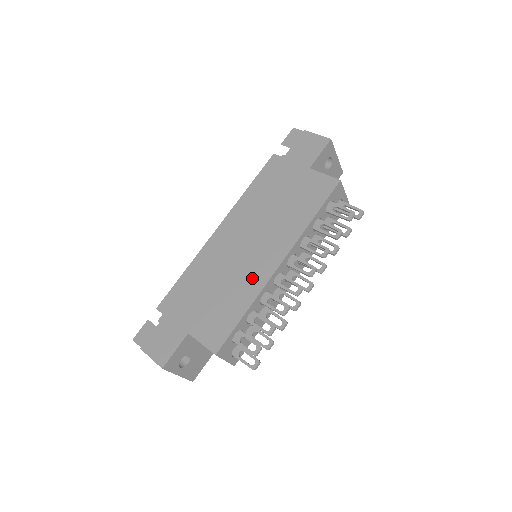
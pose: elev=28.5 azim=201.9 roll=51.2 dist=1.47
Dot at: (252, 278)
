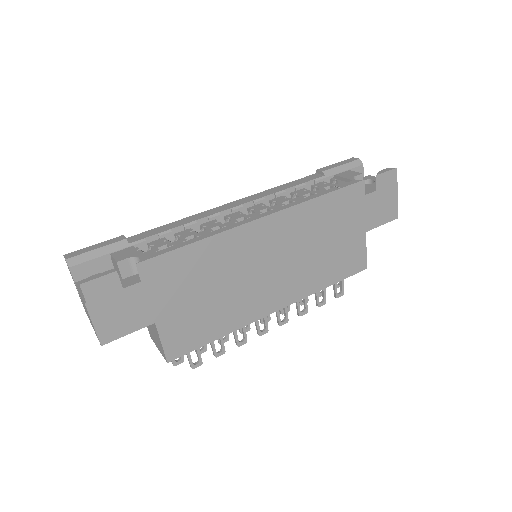
Dot at: (250, 307)
